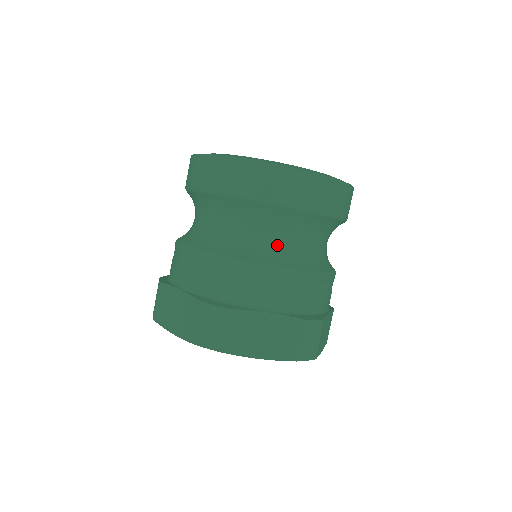
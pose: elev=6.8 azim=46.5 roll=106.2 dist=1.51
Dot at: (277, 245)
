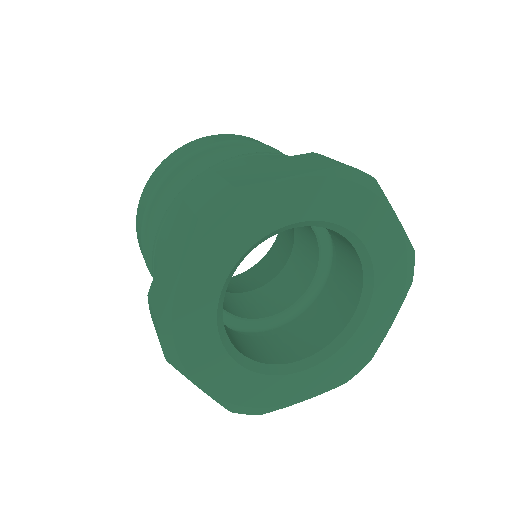
Dot at: occluded
